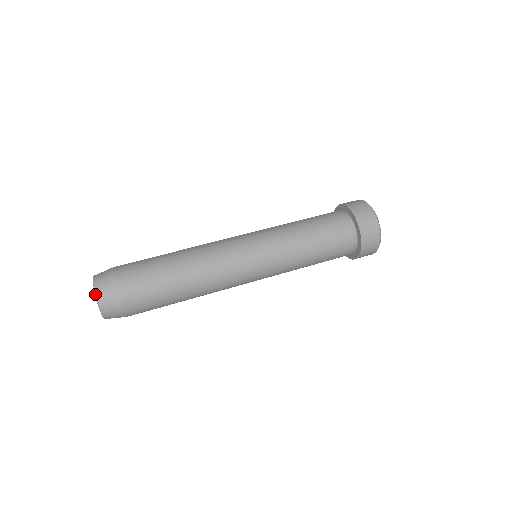
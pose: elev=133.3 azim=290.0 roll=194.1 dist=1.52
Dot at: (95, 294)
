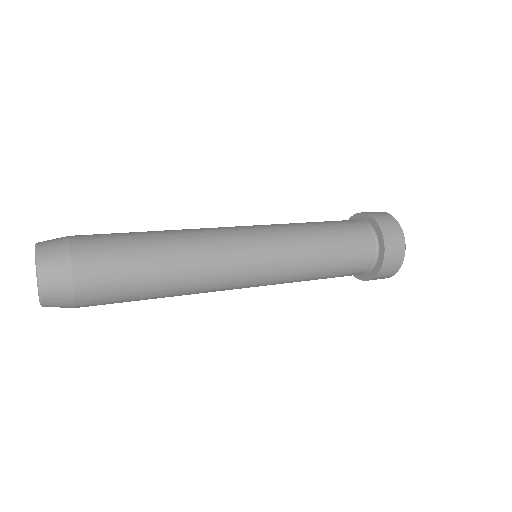
Dot at: (37, 278)
